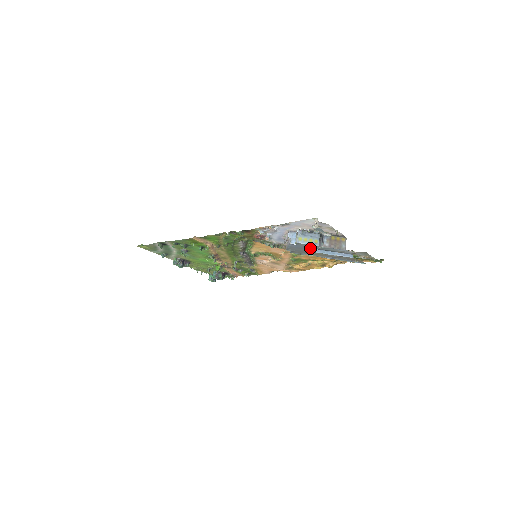
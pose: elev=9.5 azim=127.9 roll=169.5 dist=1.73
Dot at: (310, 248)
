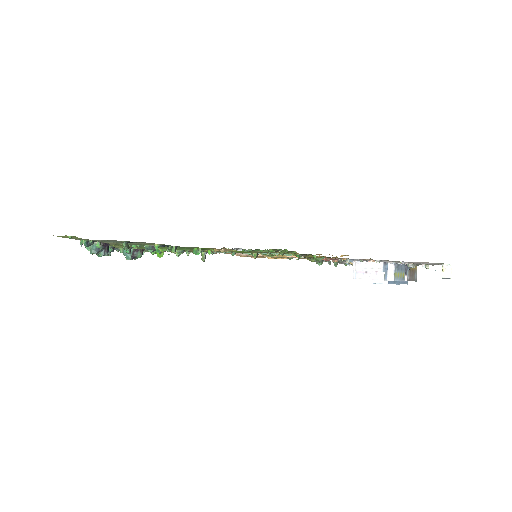
Dot at: occluded
